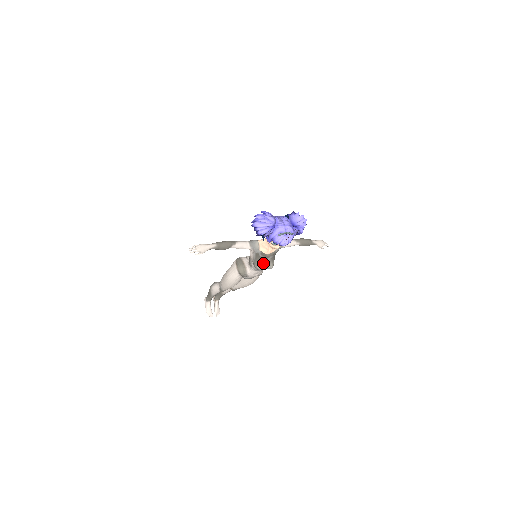
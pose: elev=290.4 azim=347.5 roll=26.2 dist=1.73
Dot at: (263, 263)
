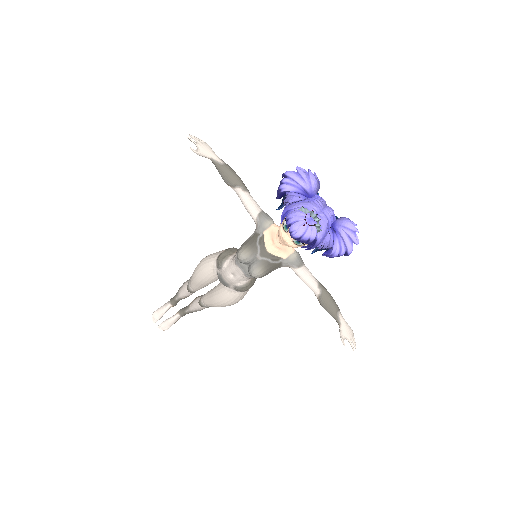
Dot at: (251, 254)
